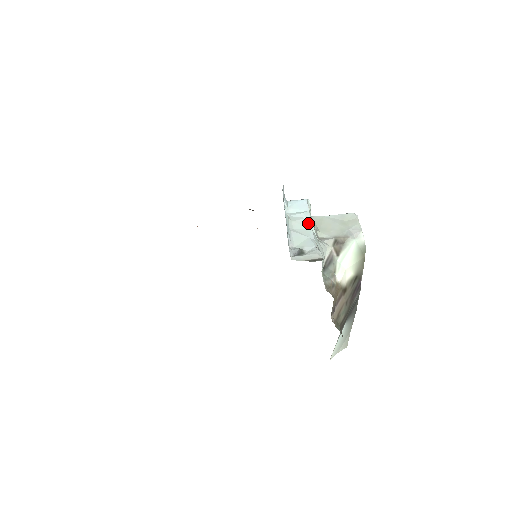
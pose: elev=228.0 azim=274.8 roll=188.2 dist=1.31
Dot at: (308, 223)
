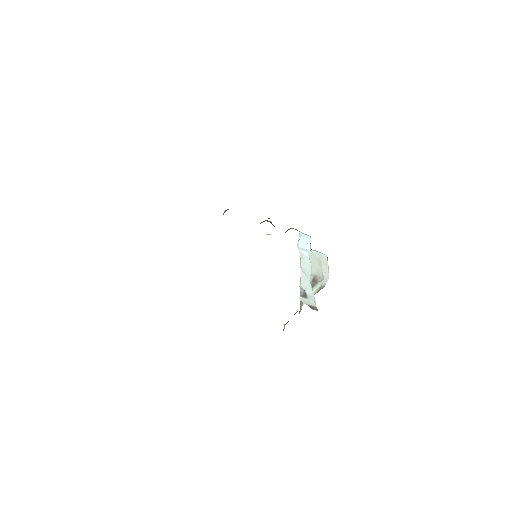
Dot at: (309, 265)
